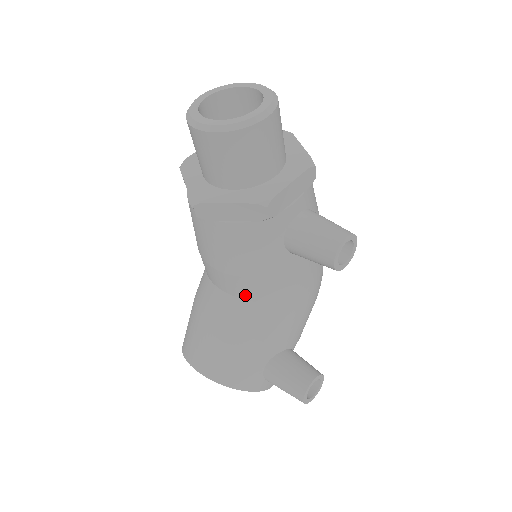
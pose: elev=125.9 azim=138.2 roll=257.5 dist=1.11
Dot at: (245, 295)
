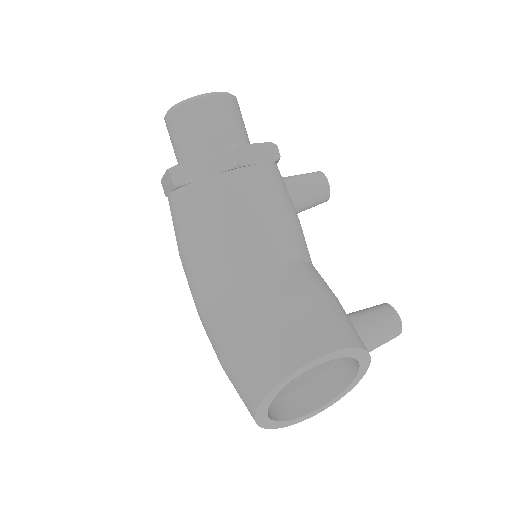
Dot at: (293, 254)
